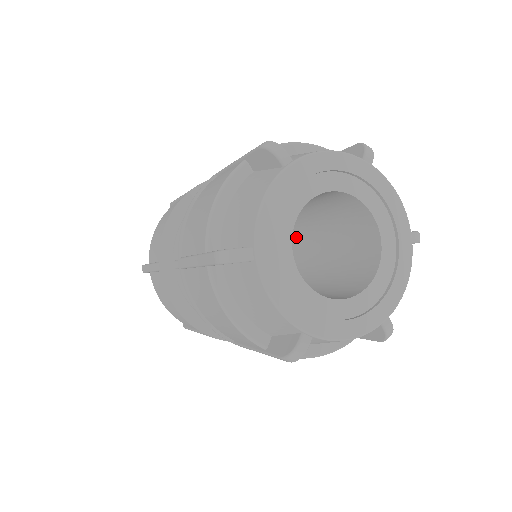
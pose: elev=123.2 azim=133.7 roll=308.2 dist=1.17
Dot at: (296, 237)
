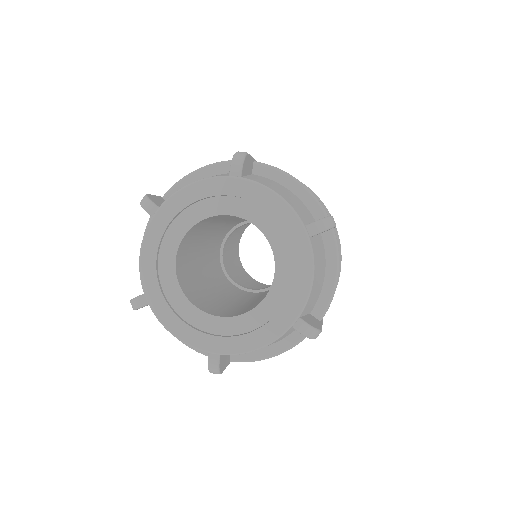
Dot at: occluded
